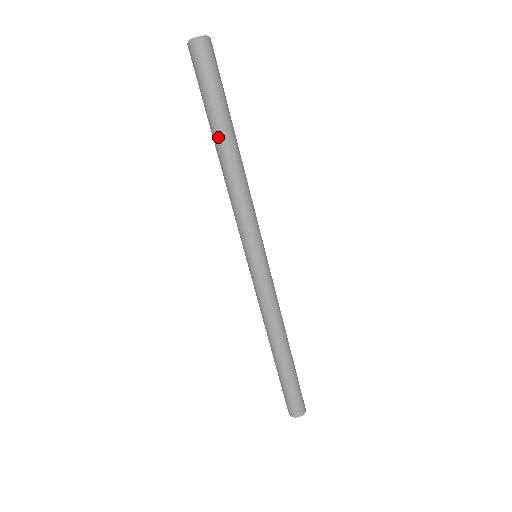
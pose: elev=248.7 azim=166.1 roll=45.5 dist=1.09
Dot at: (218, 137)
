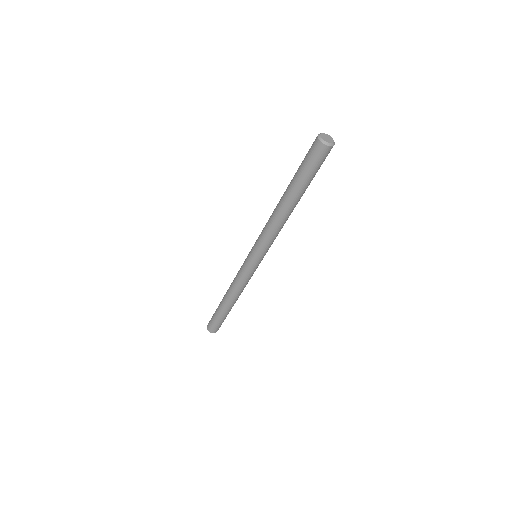
Dot at: (298, 199)
